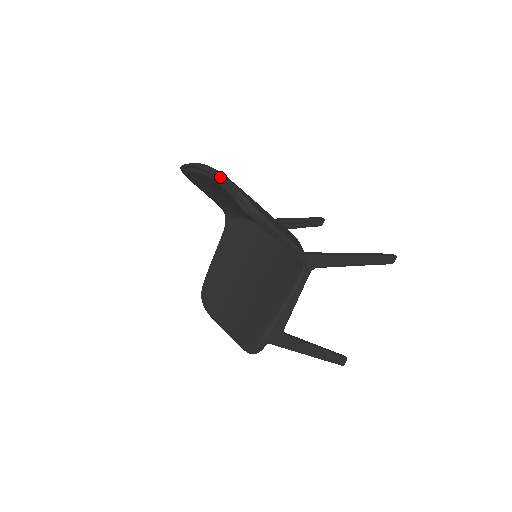
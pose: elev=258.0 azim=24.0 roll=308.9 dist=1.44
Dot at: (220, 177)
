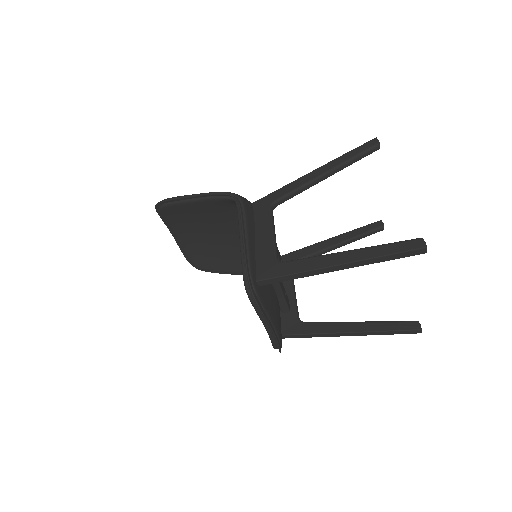
Dot at: occluded
